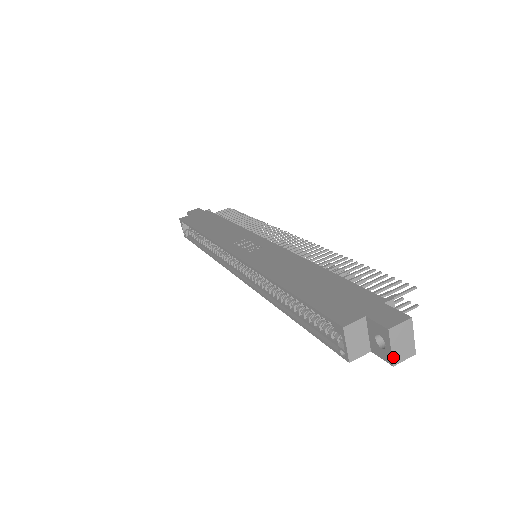
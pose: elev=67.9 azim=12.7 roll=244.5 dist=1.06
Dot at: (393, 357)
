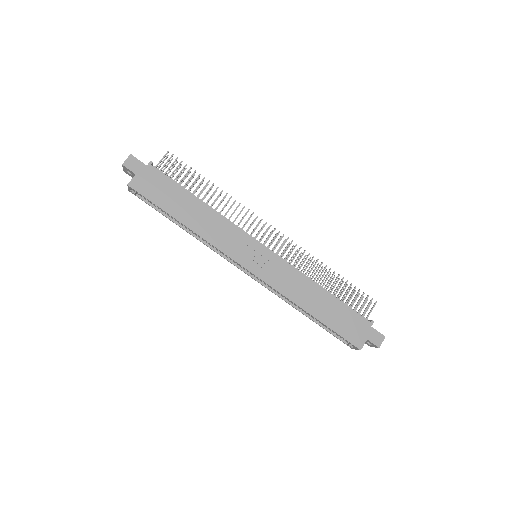
Dot at: occluded
